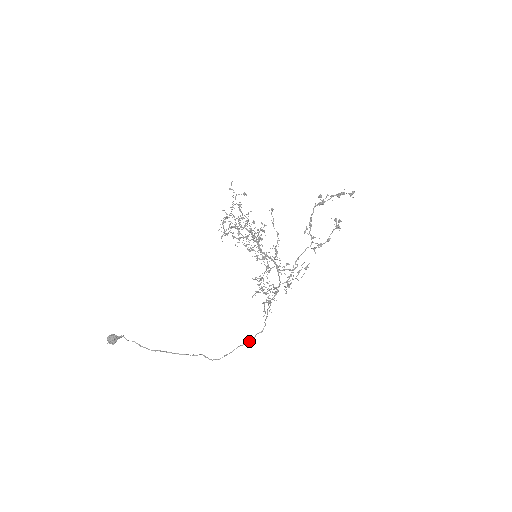
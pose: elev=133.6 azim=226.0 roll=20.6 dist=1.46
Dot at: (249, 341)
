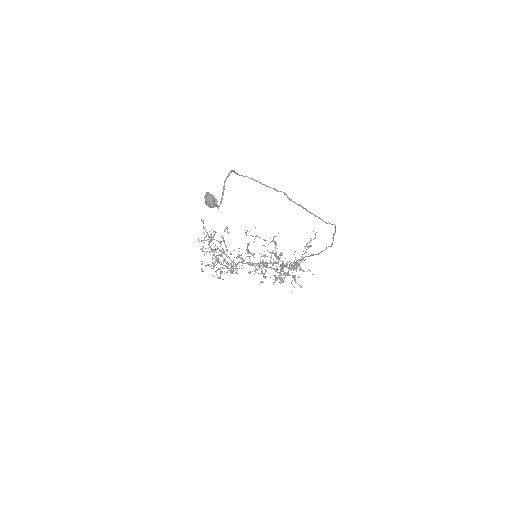
Dot at: (332, 243)
